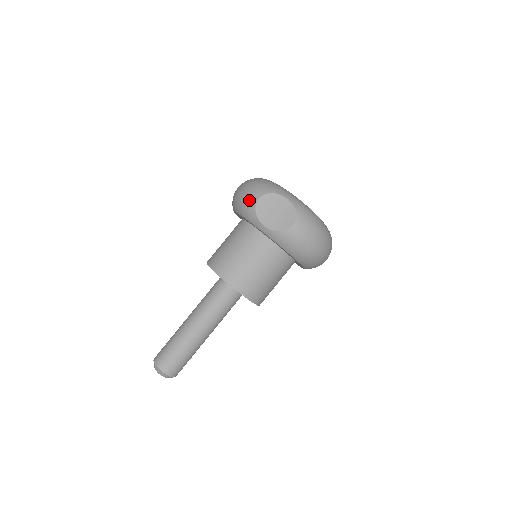
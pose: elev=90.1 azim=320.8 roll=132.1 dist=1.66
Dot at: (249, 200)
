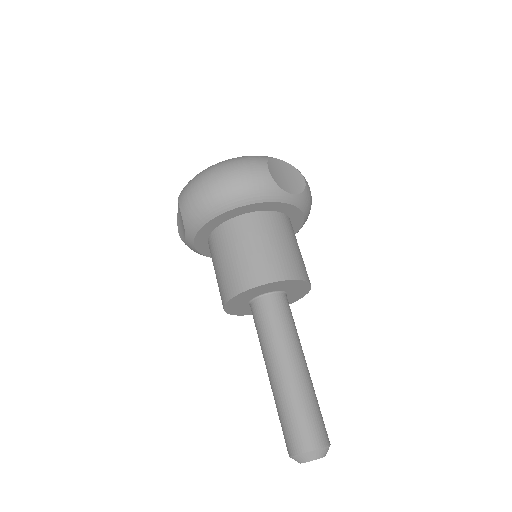
Dot at: (259, 176)
